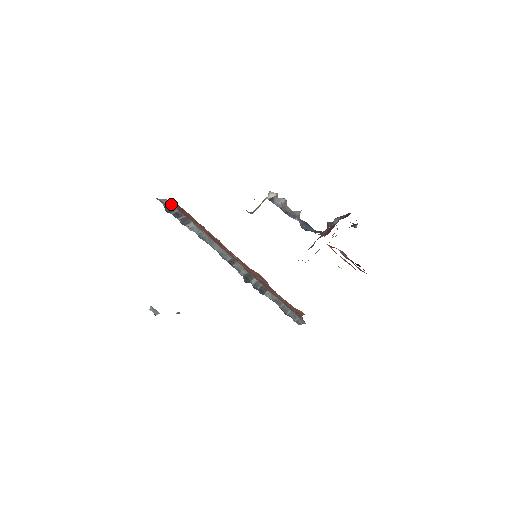
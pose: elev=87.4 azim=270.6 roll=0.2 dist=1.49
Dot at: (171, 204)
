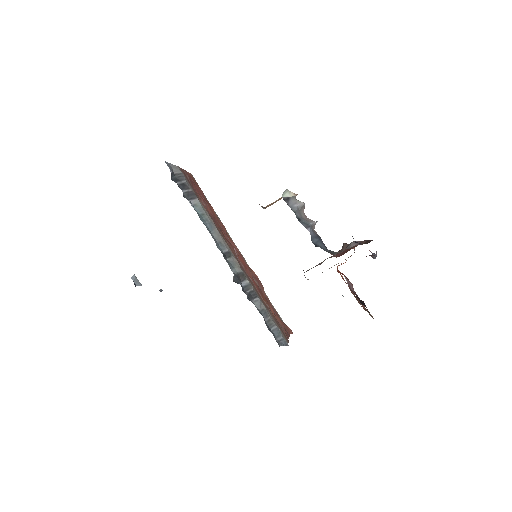
Dot at: (181, 172)
